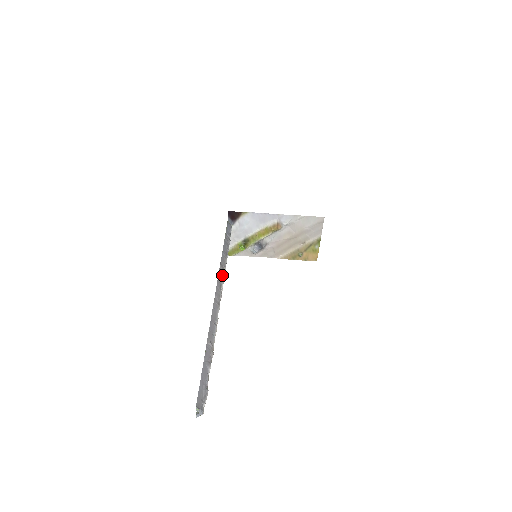
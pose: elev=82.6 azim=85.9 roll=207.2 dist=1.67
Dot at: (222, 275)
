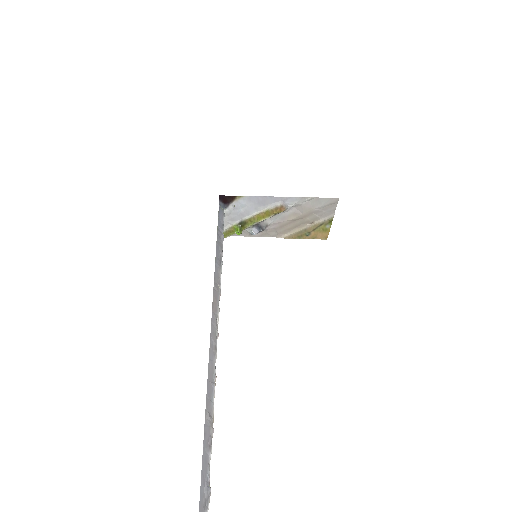
Dot at: (217, 300)
